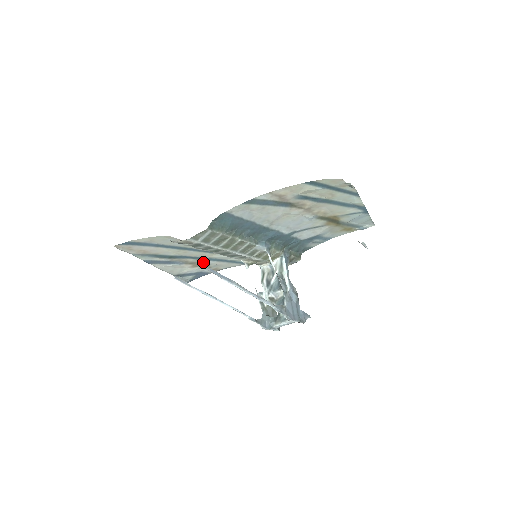
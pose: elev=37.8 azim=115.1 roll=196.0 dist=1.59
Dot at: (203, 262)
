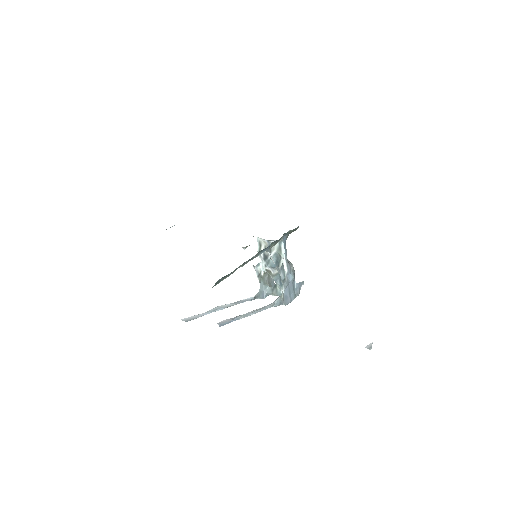
Dot at: occluded
